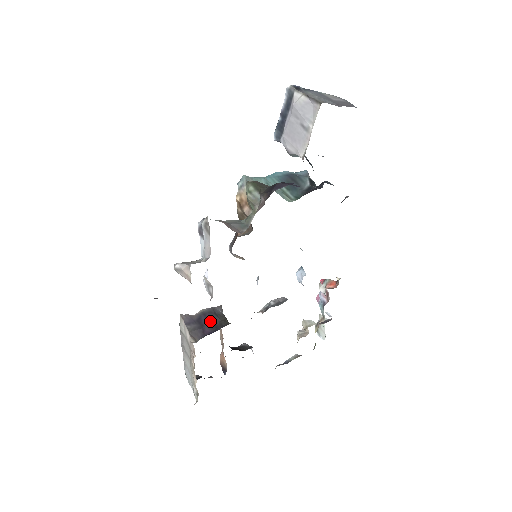
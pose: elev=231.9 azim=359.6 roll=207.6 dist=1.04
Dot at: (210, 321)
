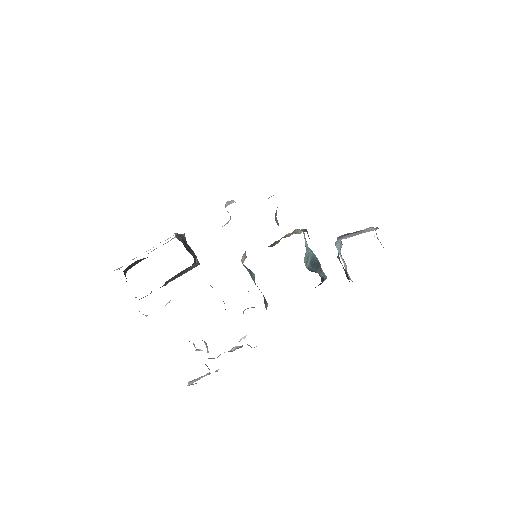
Dot at: (190, 249)
